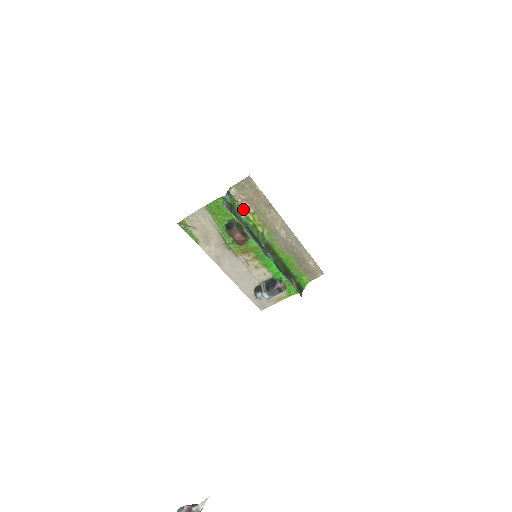
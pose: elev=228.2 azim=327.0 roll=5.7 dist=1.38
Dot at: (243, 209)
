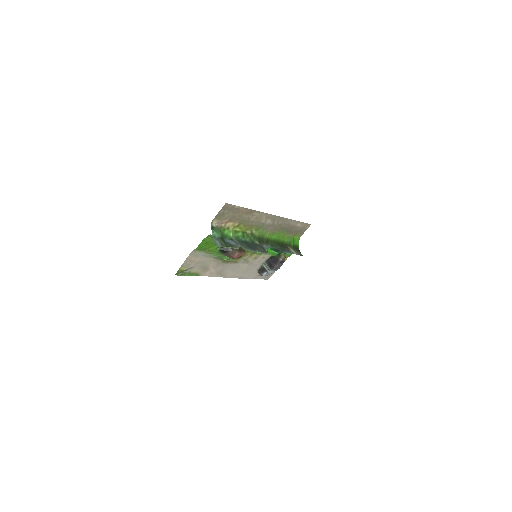
Dot at: (229, 229)
